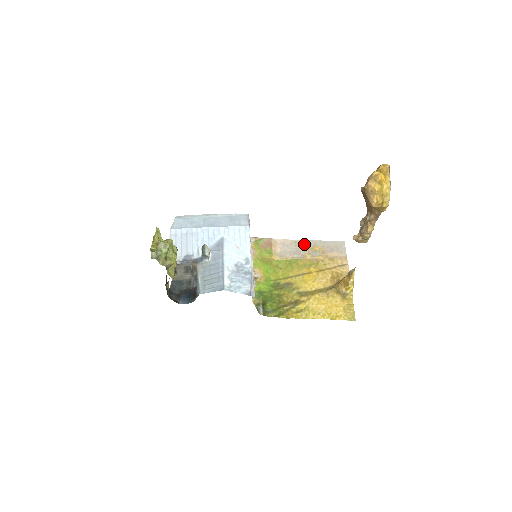
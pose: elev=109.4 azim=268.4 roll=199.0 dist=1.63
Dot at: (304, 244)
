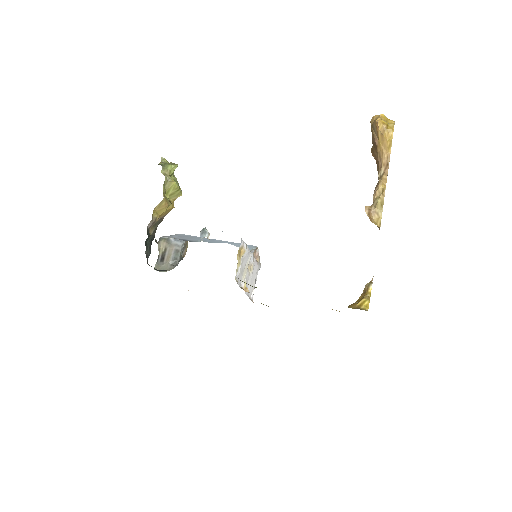
Dot at: occluded
